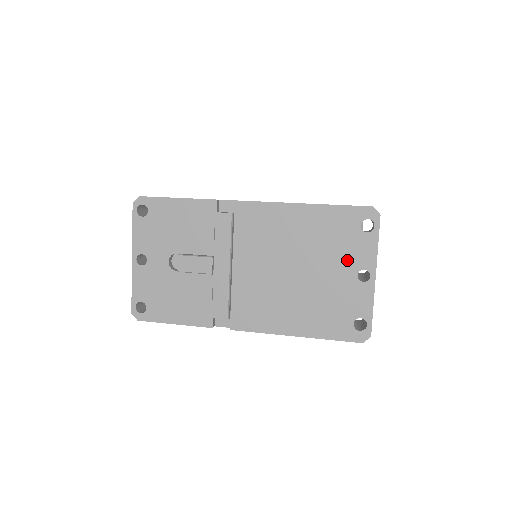
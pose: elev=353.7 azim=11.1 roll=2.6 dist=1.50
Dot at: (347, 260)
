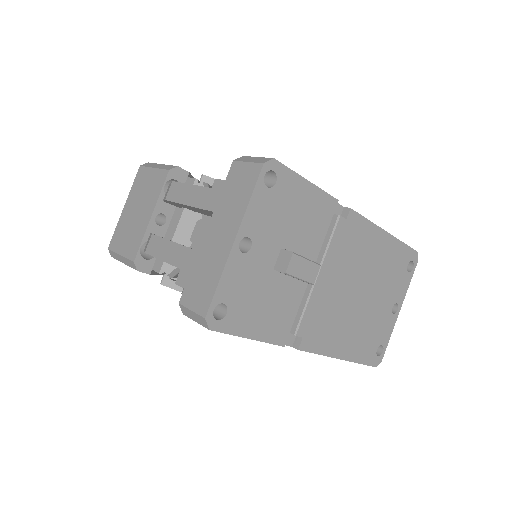
Dot at: (392, 293)
